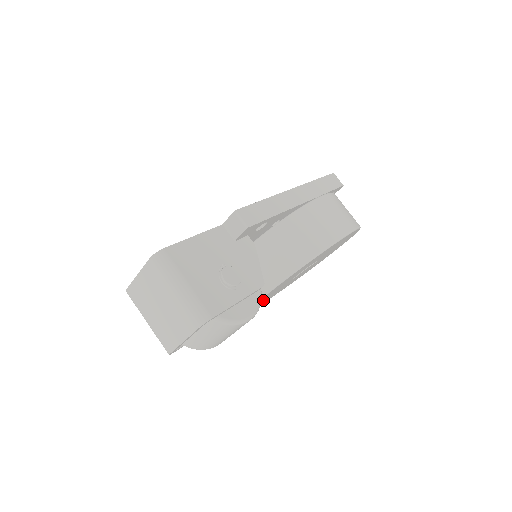
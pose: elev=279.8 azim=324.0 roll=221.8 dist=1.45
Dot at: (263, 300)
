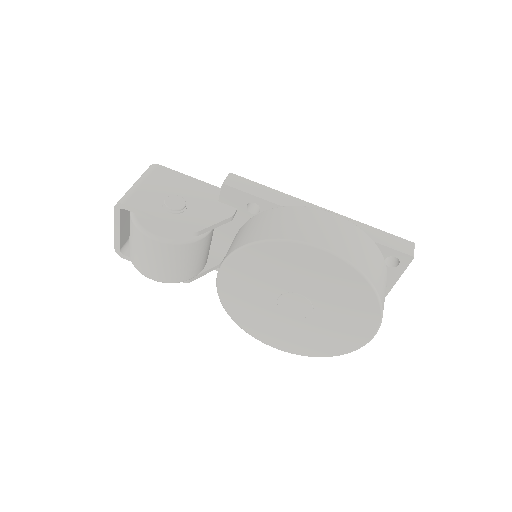
Dot at: (243, 311)
